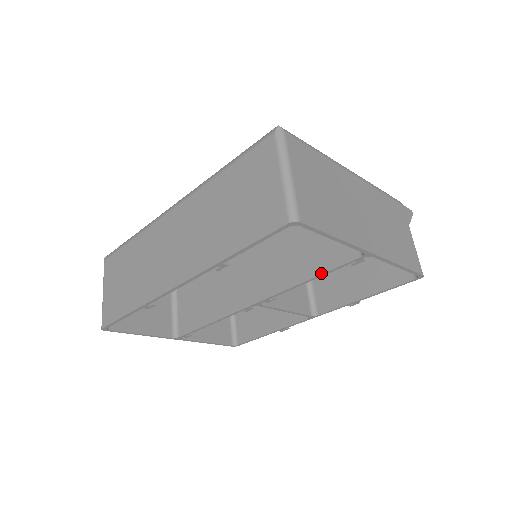
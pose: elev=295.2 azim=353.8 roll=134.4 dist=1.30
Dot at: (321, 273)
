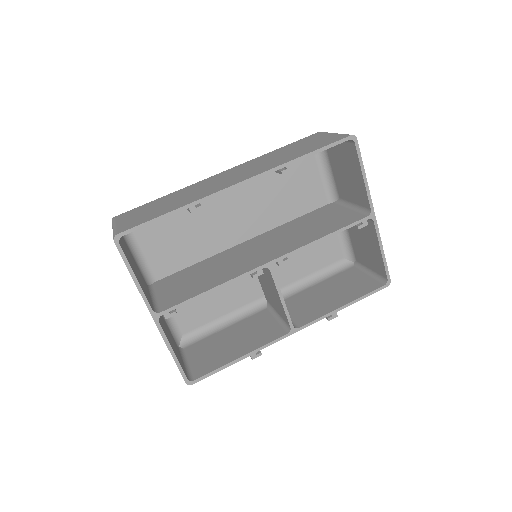
Dot at: (336, 230)
